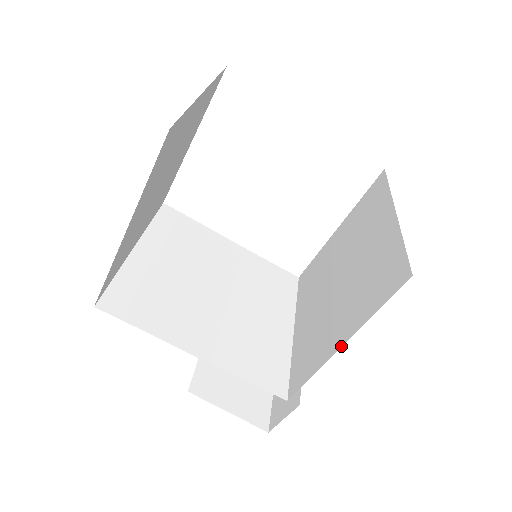
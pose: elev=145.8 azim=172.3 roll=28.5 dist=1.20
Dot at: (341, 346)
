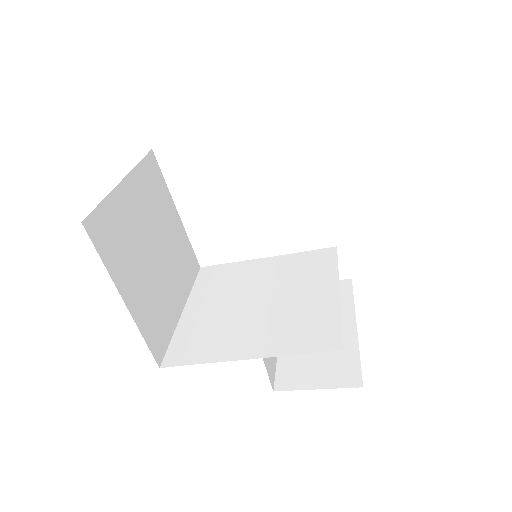
Dot at: occluded
